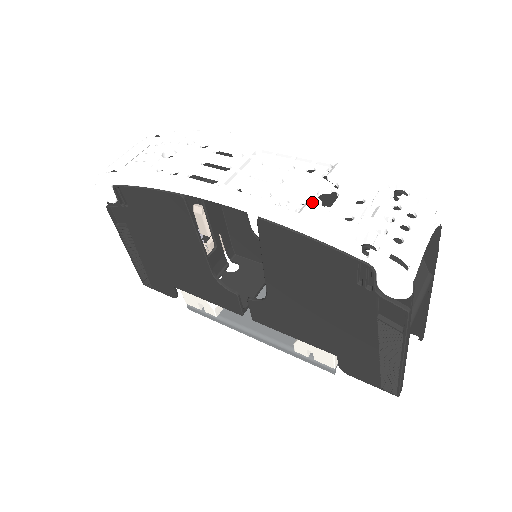
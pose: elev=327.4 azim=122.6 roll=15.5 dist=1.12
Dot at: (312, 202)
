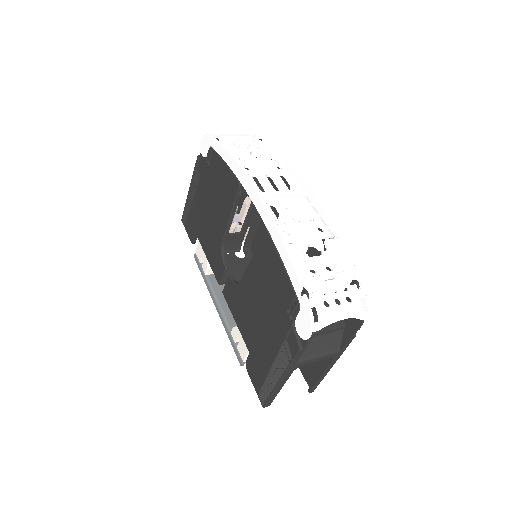
Dot at: (302, 245)
